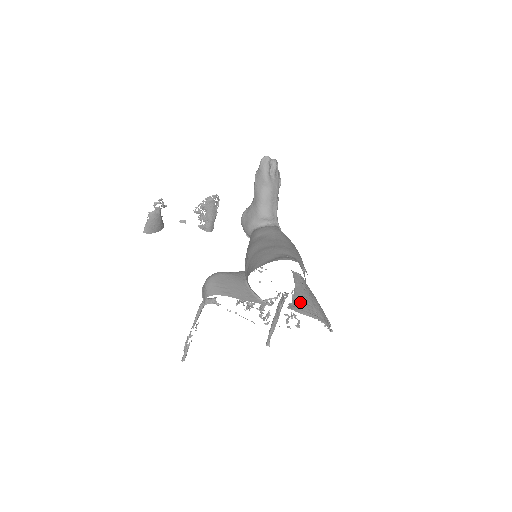
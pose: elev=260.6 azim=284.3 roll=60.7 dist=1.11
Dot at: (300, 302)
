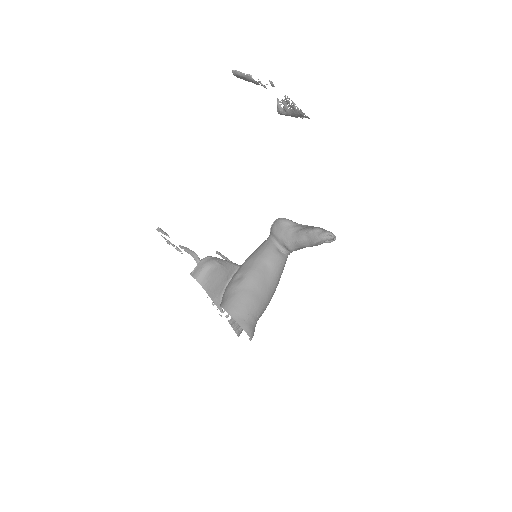
Dot at: occluded
